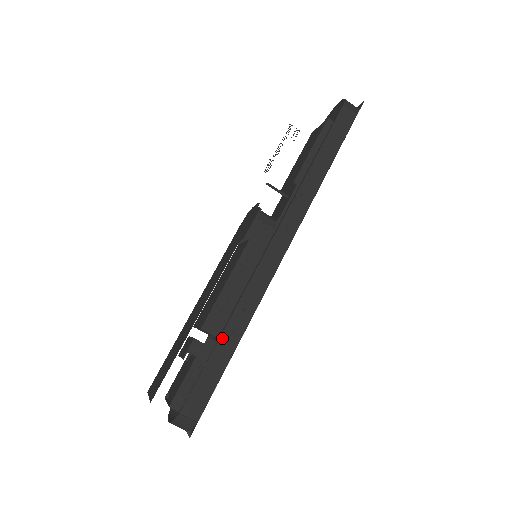
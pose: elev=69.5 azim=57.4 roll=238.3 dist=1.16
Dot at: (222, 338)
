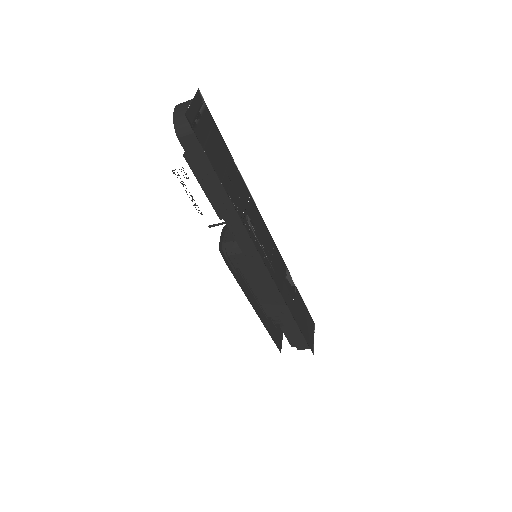
Dot at: (281, 318)
